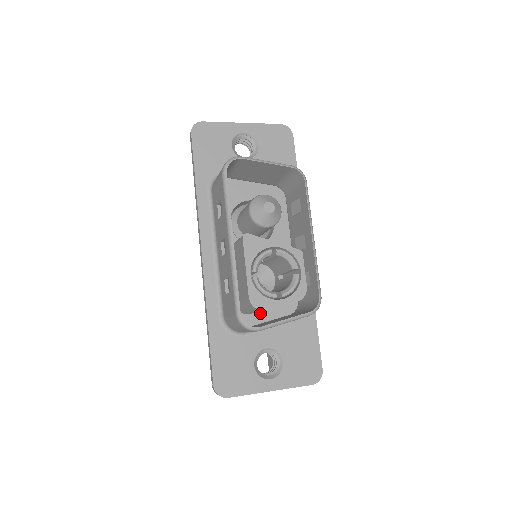
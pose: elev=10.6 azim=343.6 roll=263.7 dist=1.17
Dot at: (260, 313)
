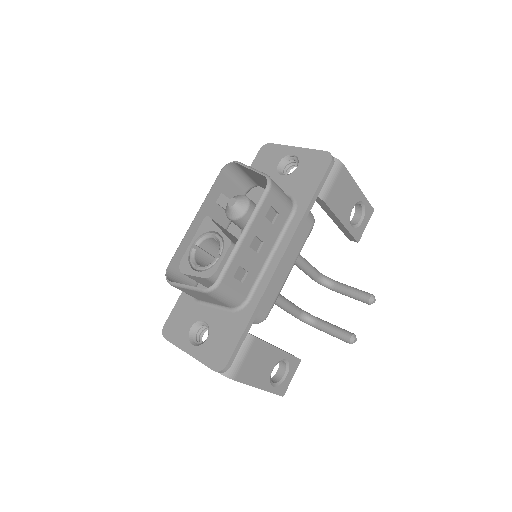
Dot at: occluded
